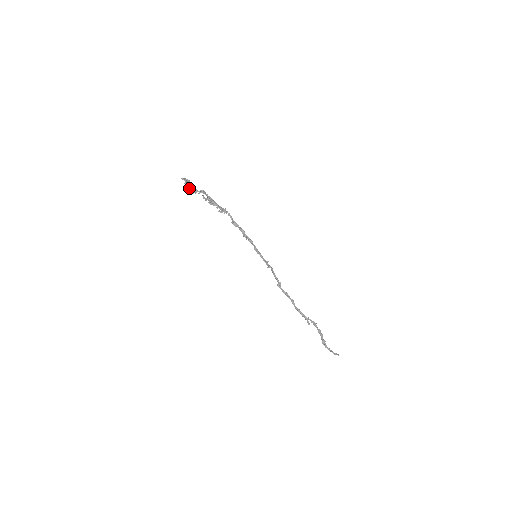
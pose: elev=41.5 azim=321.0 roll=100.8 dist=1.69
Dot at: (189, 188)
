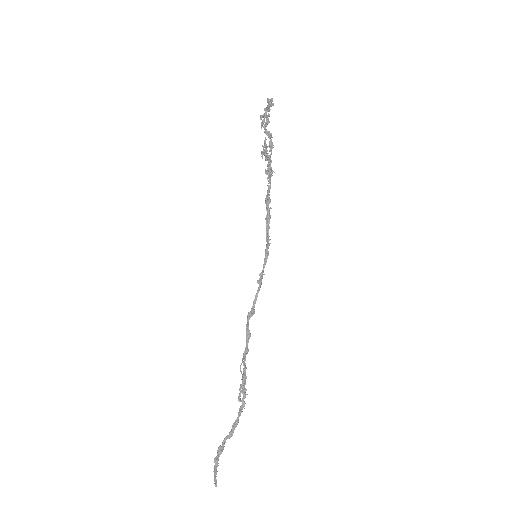
Dot at: (264, 115)
